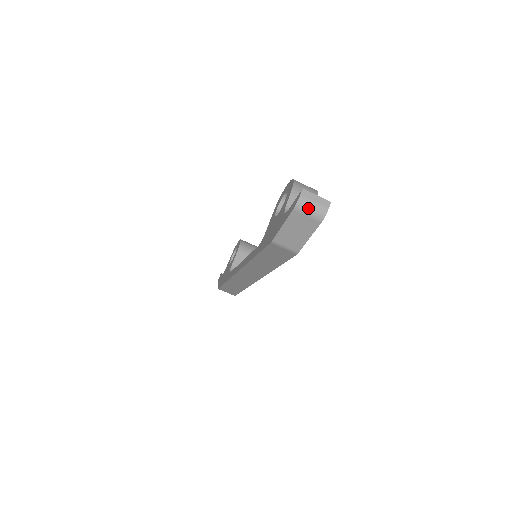
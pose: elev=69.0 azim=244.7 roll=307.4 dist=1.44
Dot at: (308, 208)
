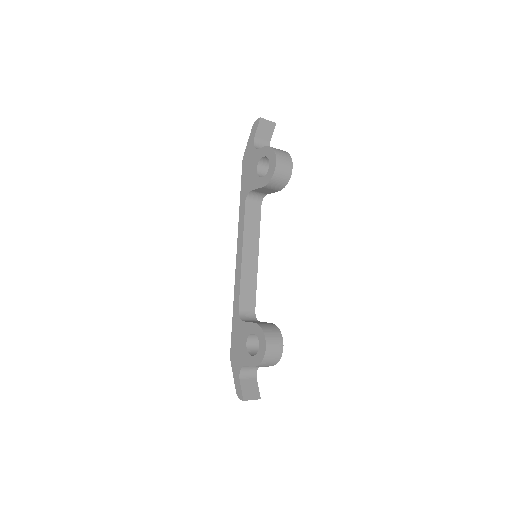
Dot at: occluded
